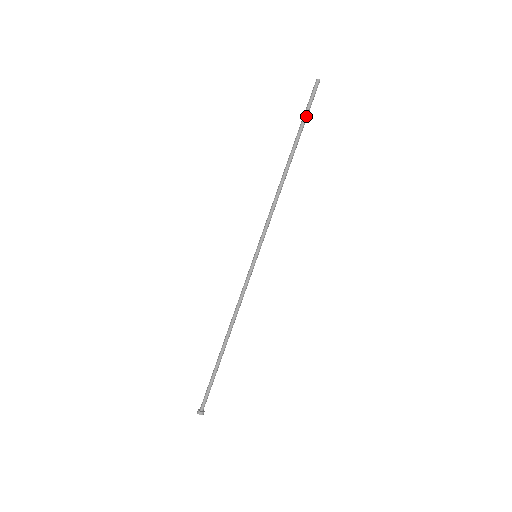
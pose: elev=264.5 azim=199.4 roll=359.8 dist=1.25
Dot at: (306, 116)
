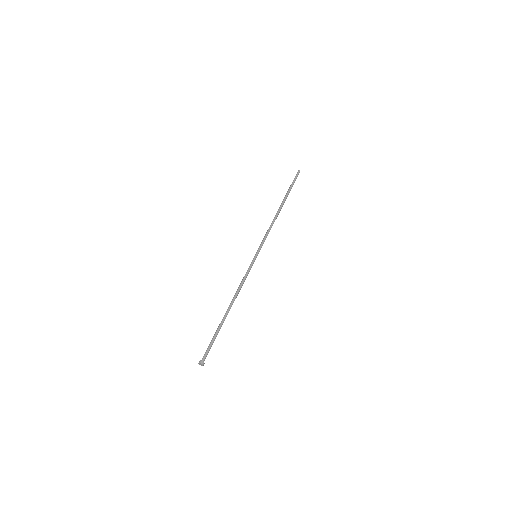
Dot at: (292, 186)
